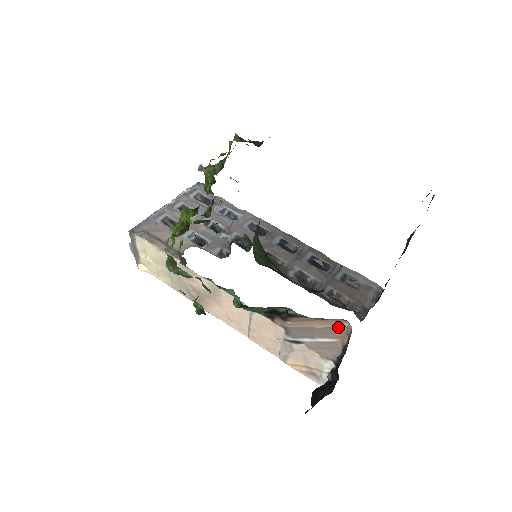
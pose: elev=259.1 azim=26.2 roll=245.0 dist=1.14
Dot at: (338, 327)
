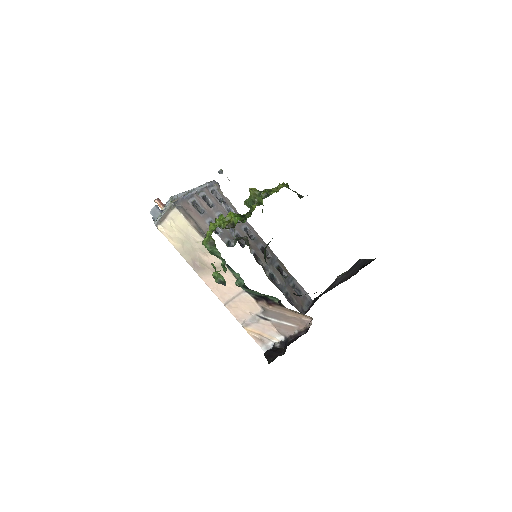
Dot at: (302, 319)
